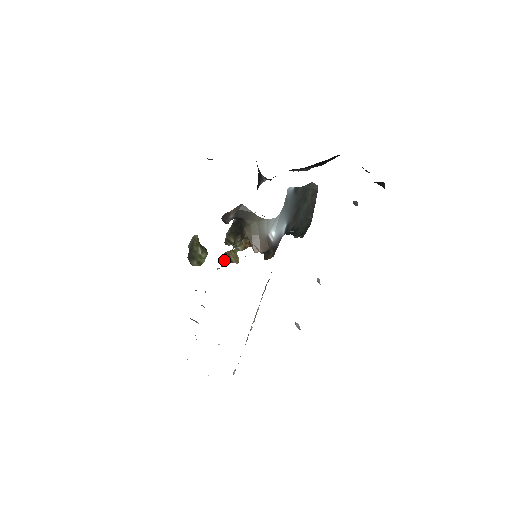
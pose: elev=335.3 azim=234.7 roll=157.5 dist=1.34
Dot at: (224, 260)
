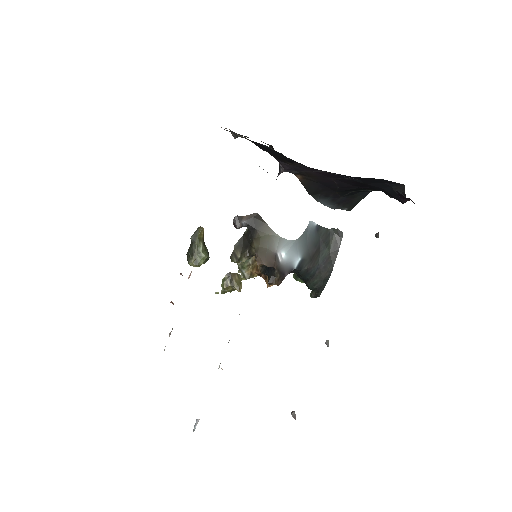
Dot at: (225, 281)
